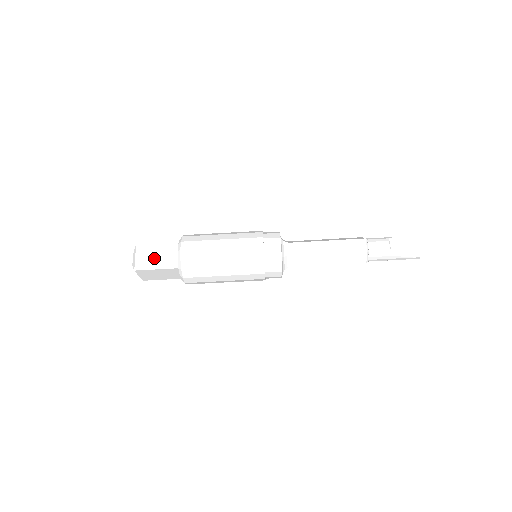
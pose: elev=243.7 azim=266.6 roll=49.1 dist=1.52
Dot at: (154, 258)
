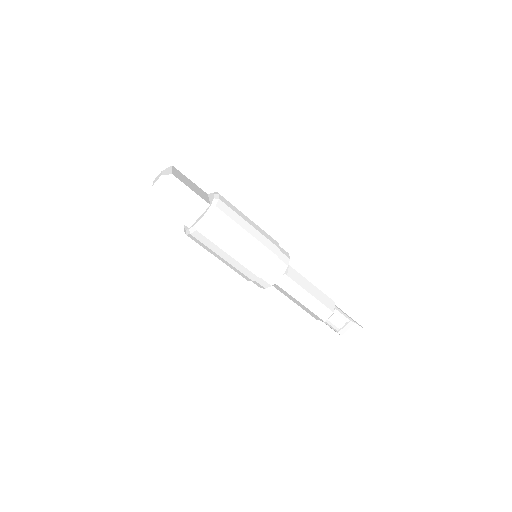
Dot at: (177, 202)
